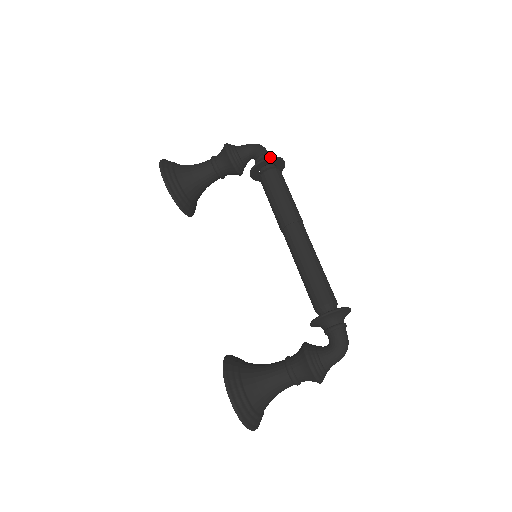
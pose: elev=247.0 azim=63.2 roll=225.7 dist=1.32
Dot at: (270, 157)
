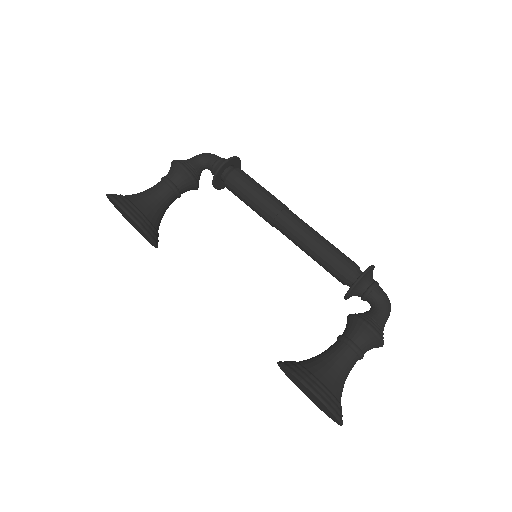
Dot at: (230, 157)
